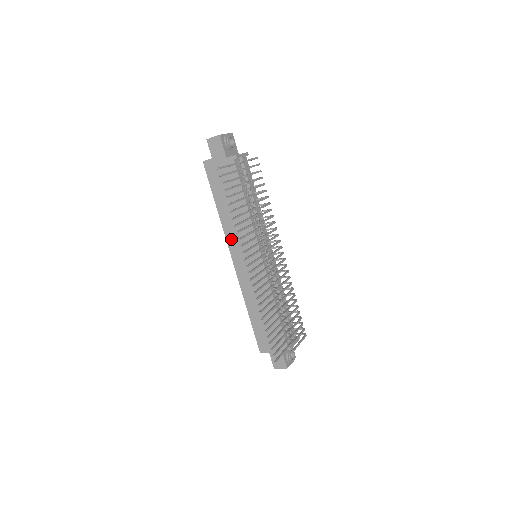
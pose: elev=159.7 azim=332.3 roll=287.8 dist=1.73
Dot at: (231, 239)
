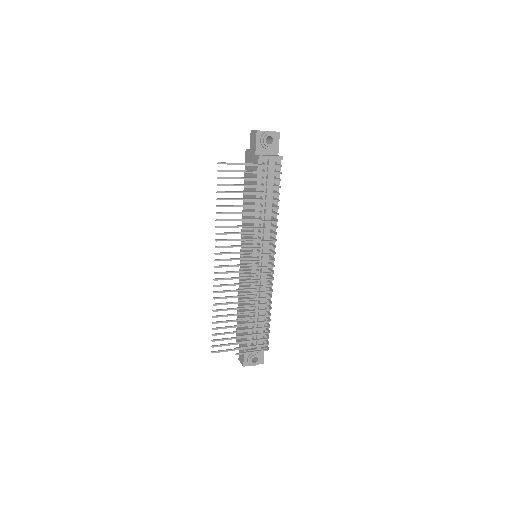
Dot at: (243, 230)
